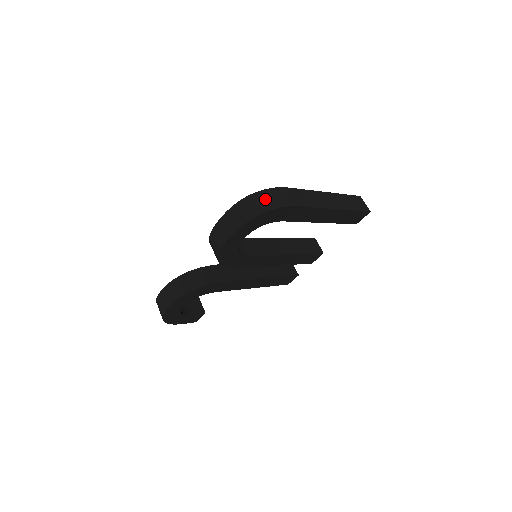
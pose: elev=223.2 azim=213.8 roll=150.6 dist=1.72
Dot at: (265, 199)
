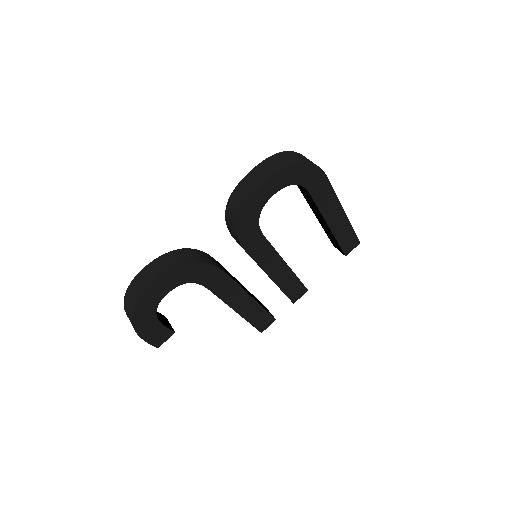
Dot at: (302, 156)
